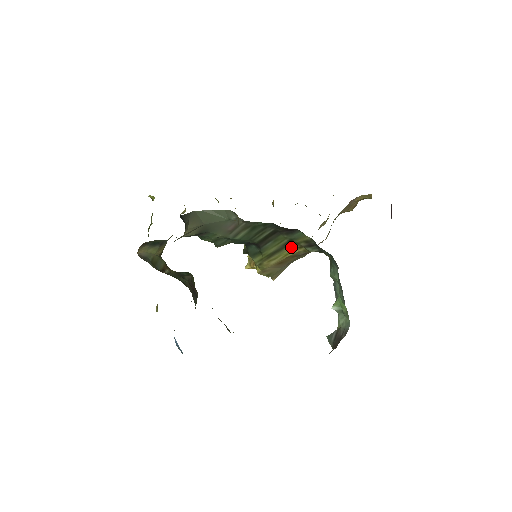
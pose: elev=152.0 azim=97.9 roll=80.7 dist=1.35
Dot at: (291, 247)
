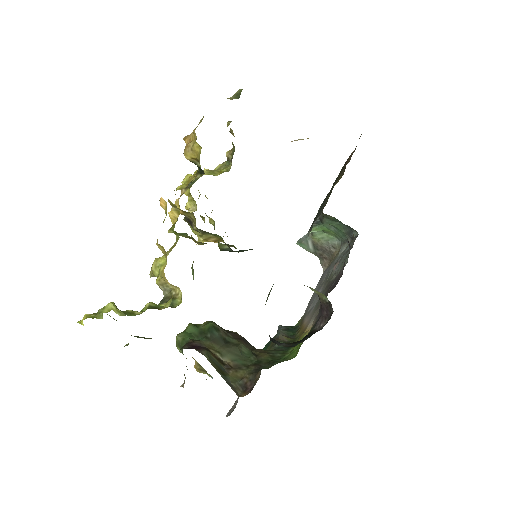
Dot at: occluded
